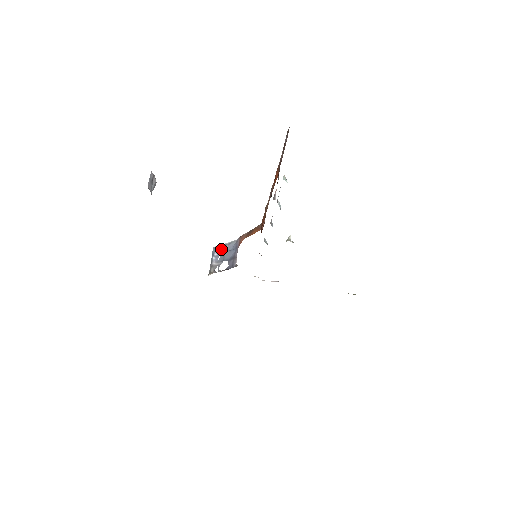
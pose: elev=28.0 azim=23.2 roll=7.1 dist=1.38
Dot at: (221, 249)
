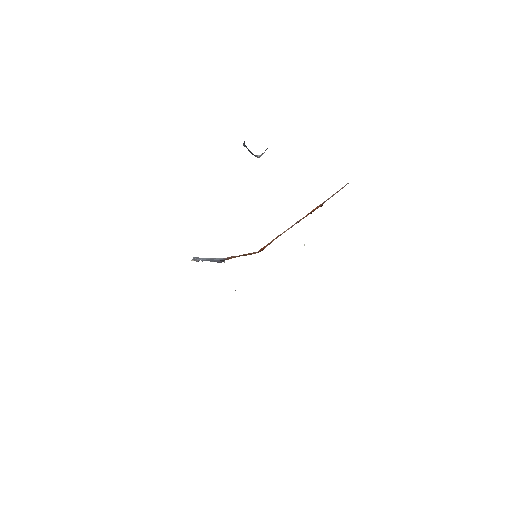
Dot at: (204, 258)
